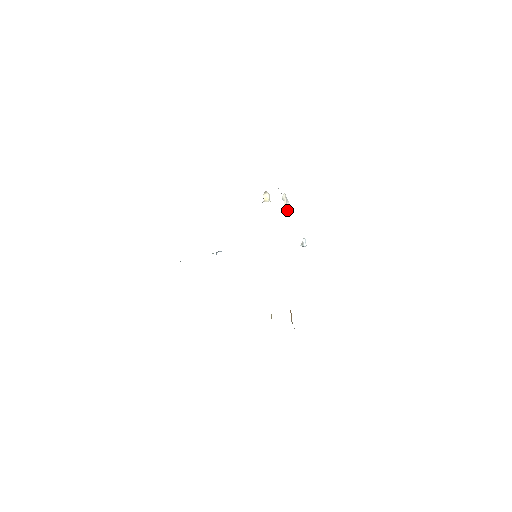
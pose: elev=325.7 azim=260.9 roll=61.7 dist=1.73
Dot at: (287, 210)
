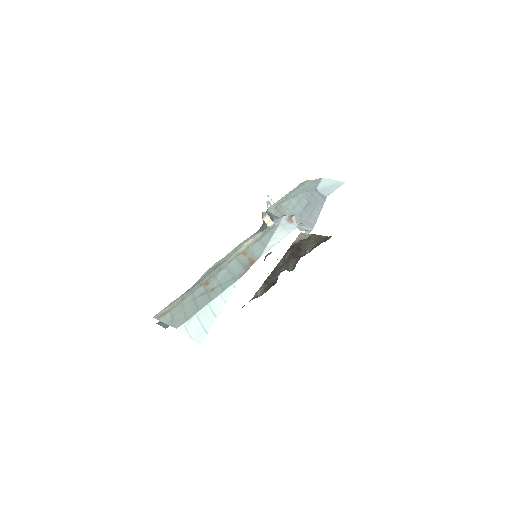
Dot at: occluded
